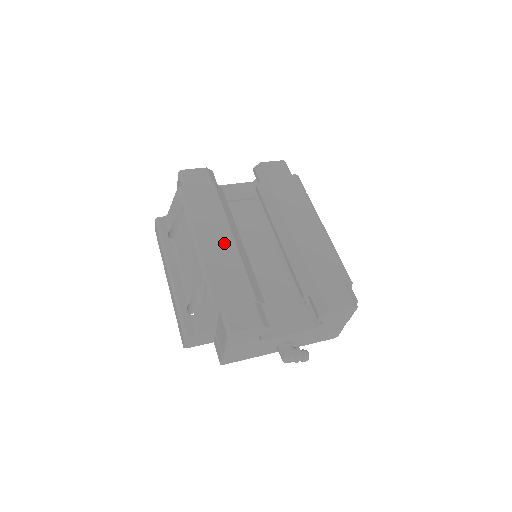
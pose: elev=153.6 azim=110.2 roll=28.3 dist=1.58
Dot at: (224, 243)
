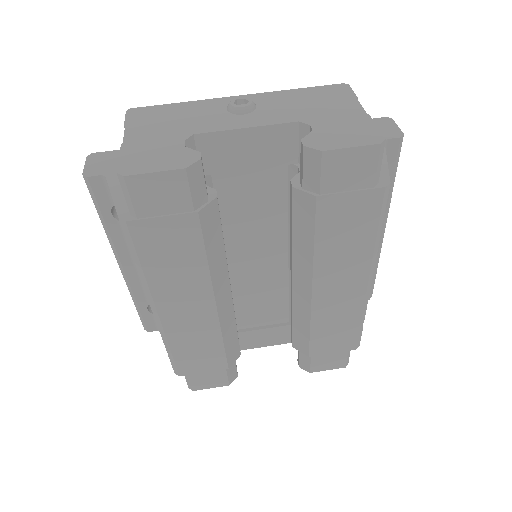
Dot at: (199, 315)
